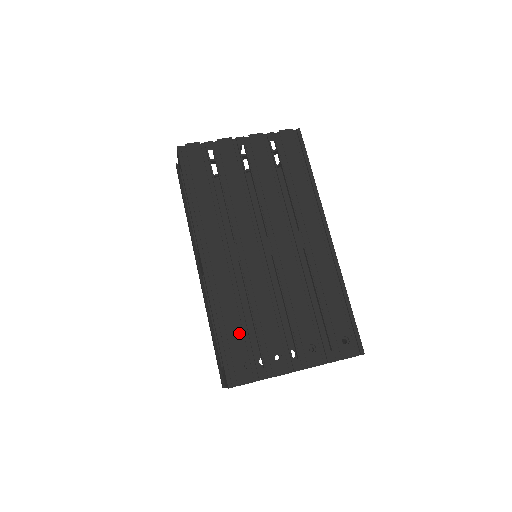
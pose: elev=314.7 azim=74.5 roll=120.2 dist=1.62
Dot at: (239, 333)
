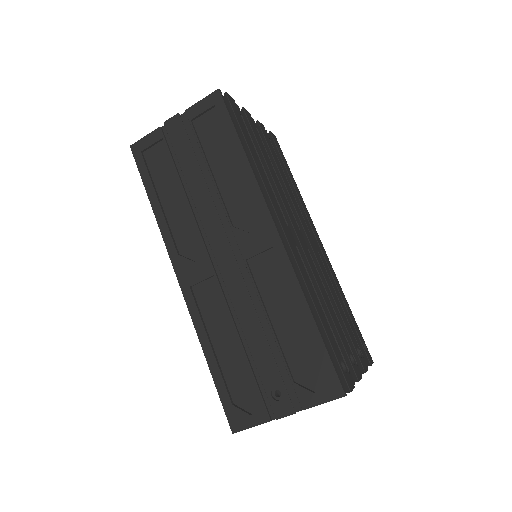
Dot at: (329, 327)
